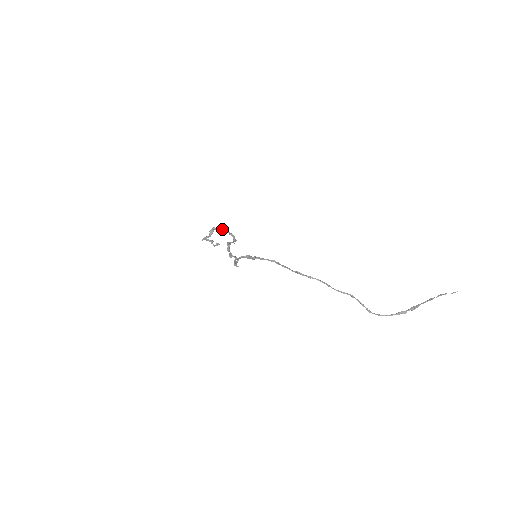
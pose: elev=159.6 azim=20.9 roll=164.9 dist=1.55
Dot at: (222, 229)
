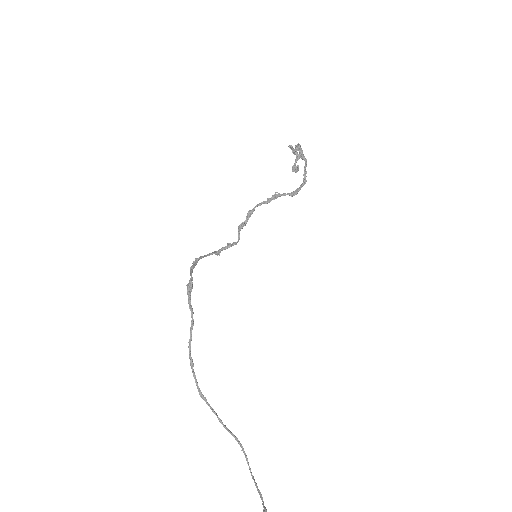
Dot at: (303, 159)
